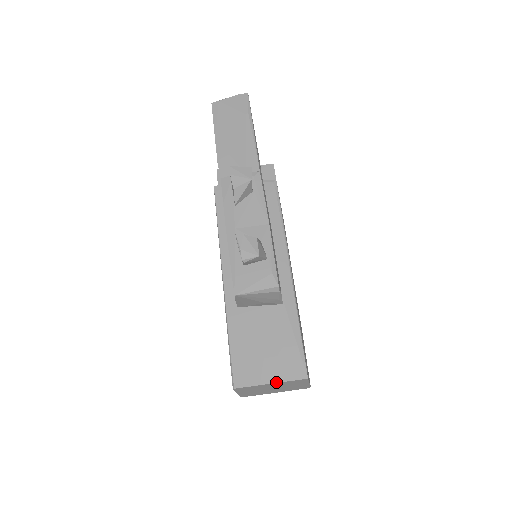
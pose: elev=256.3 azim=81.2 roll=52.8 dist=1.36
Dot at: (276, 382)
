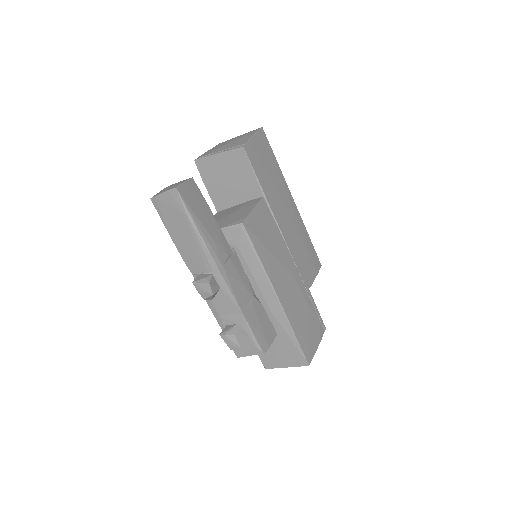
Dot at: occluded
